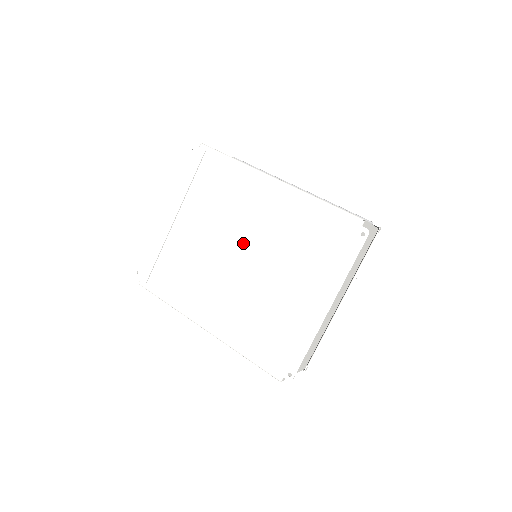
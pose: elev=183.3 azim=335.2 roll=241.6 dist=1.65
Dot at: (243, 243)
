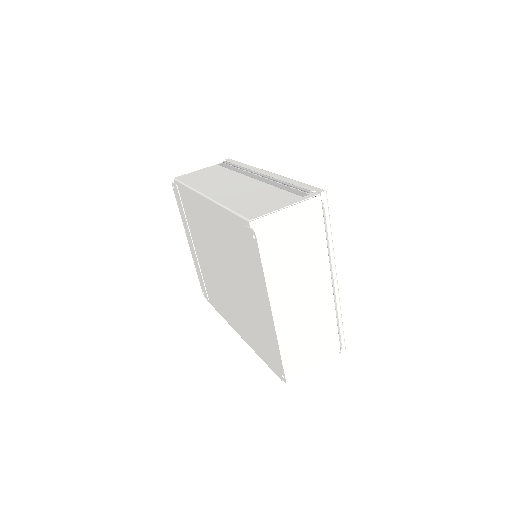
Dot at: (220, 260)
